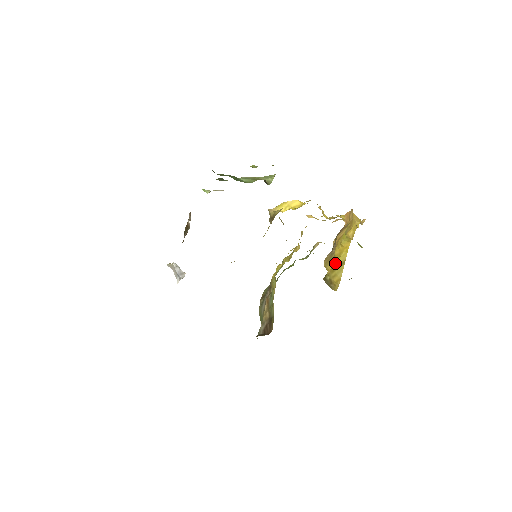
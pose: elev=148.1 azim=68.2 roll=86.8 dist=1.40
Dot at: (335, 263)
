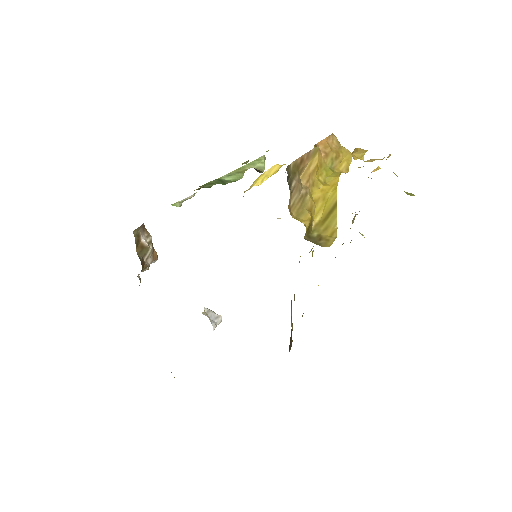
Dot at: (322, 211)
